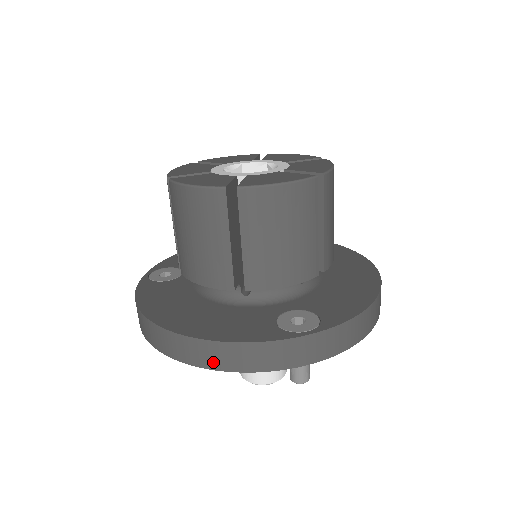
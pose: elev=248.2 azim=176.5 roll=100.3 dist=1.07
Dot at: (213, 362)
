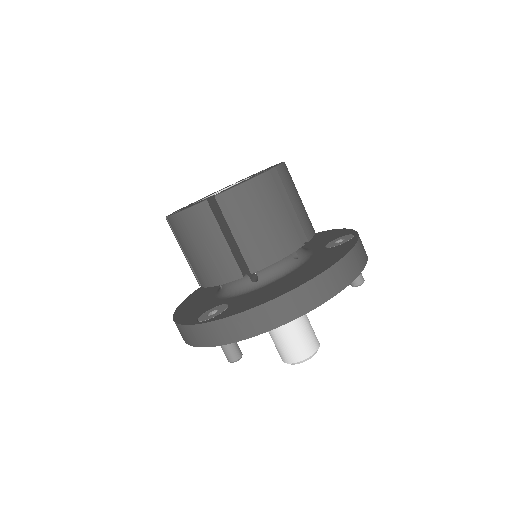
Dot at: occluded
